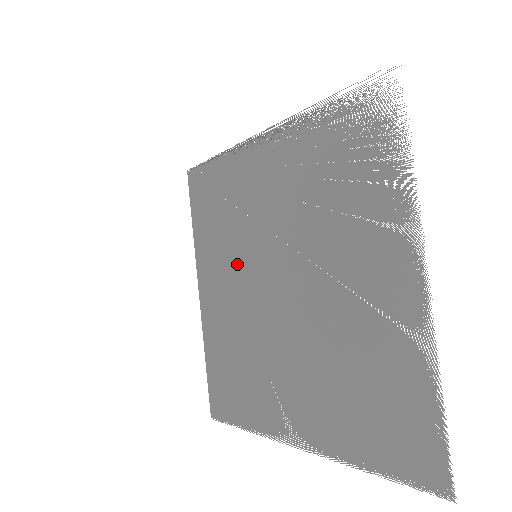
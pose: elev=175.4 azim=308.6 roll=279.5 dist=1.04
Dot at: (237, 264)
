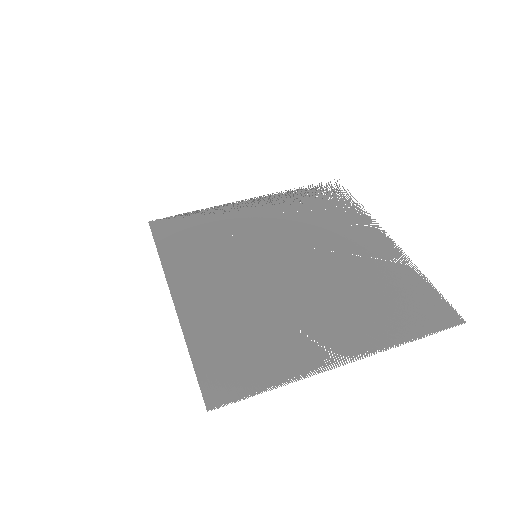
Dot at: (237, 261)
